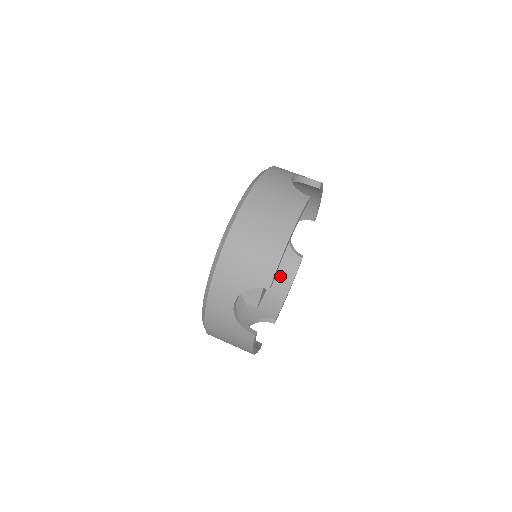
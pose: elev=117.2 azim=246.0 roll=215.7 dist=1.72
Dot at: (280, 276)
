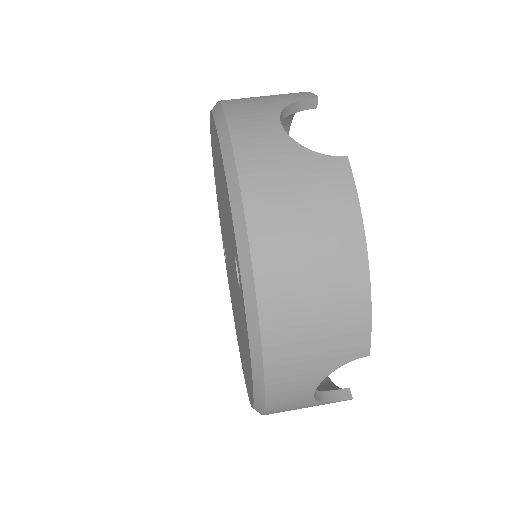
Dot at: occluded
